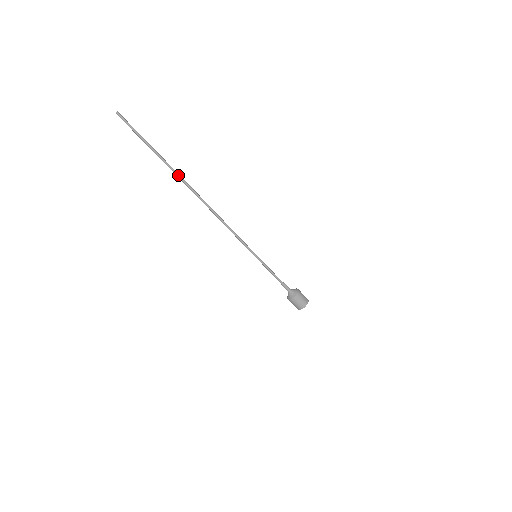
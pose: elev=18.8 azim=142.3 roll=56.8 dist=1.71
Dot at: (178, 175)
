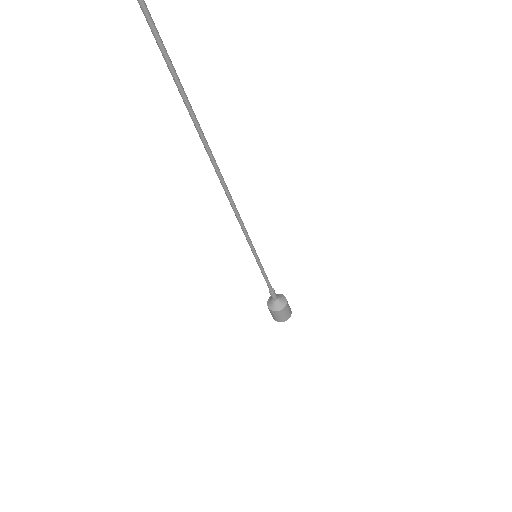
Dot at: (194, 115)
